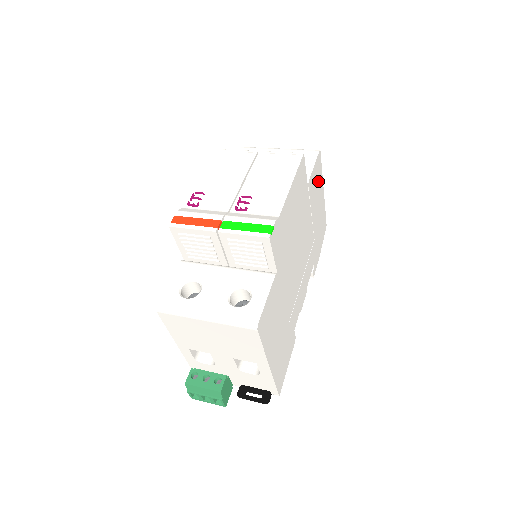
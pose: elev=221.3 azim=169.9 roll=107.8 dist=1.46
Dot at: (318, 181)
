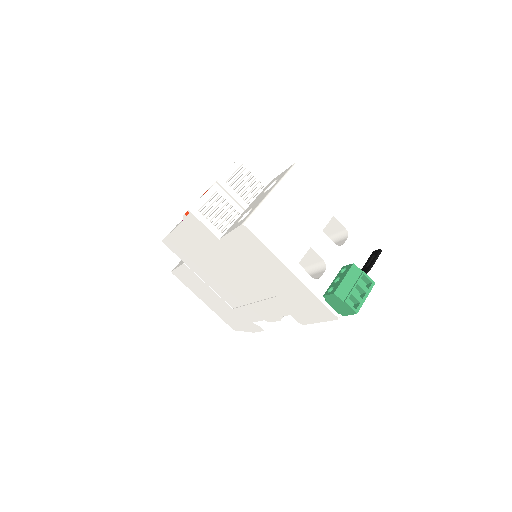
Dot at: occluded
